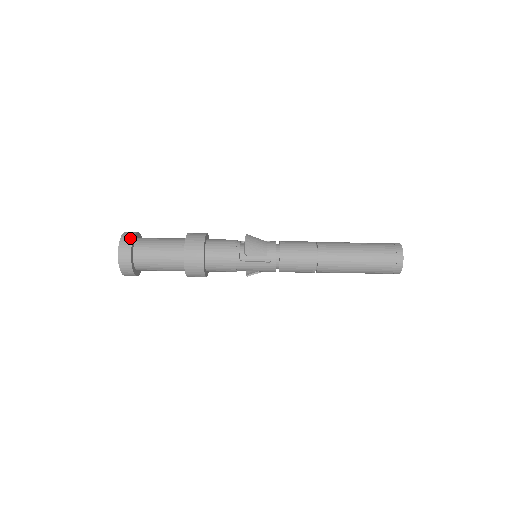
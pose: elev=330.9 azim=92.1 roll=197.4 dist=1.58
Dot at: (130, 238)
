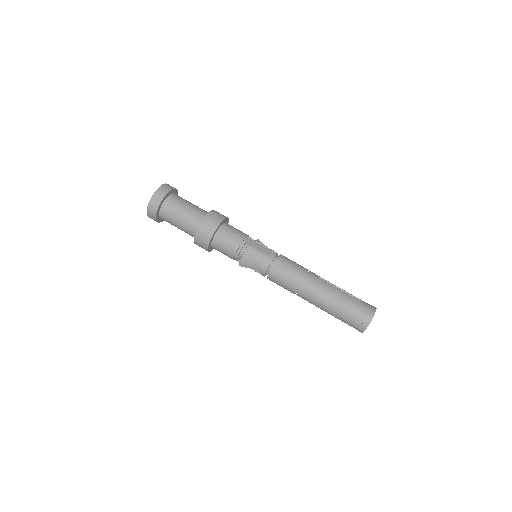
Dot at: (156, 205)
